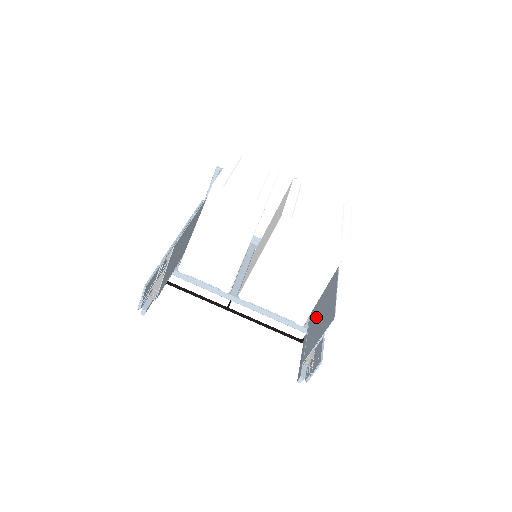
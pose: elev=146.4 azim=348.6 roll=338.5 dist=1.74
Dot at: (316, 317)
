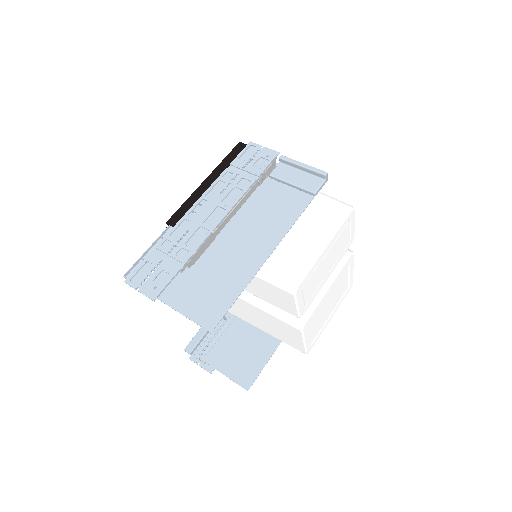
Dot at: (240, 335)
